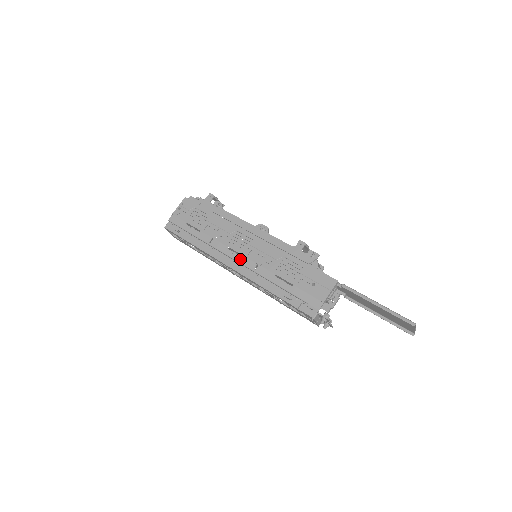
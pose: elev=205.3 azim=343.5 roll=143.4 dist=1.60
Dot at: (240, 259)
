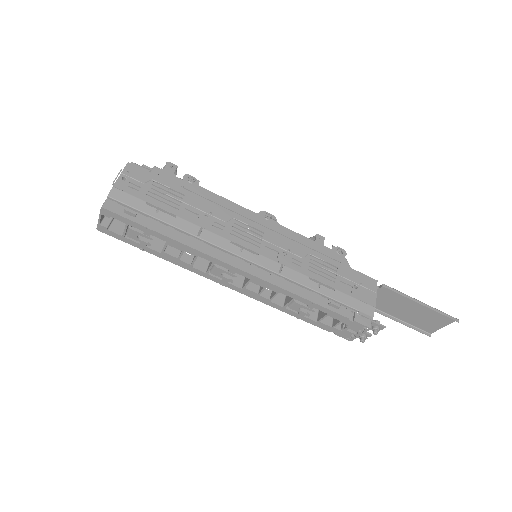
Dot at: (255, 258)
